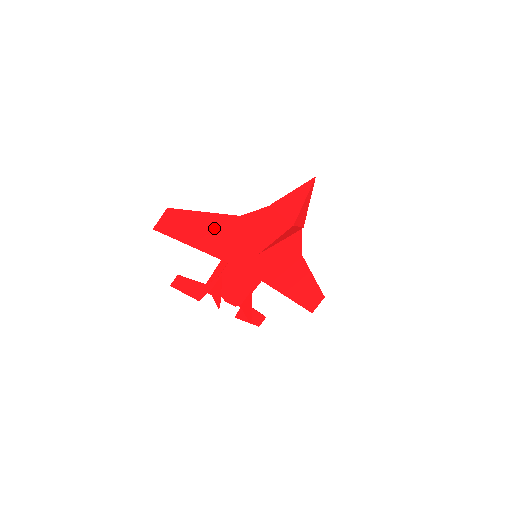
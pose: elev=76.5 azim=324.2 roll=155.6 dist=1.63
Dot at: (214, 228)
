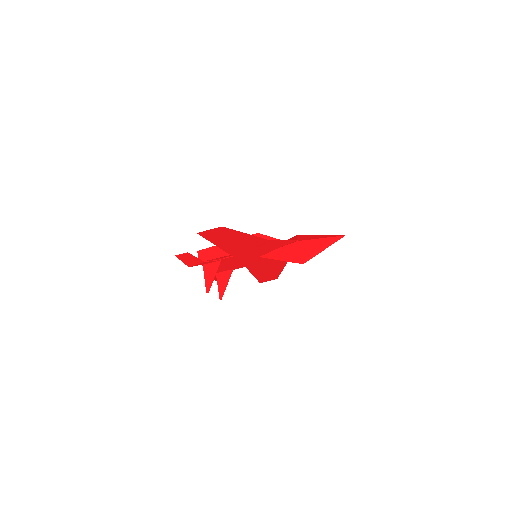
Dot at: (244, 241)
